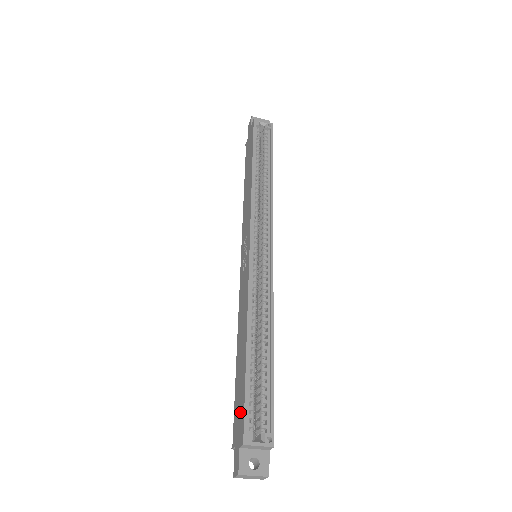
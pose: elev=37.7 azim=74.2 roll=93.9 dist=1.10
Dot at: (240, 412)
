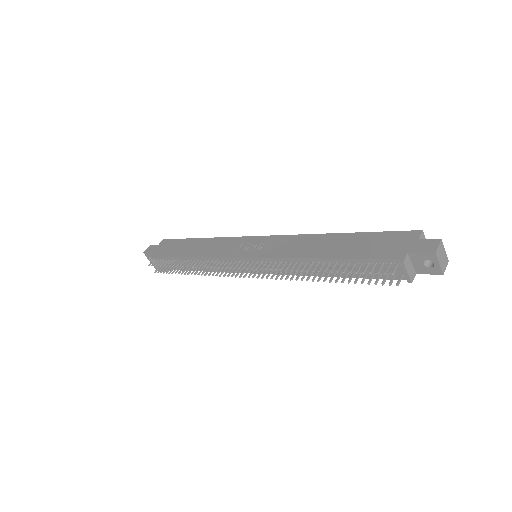
Dot at: (388, 240)
